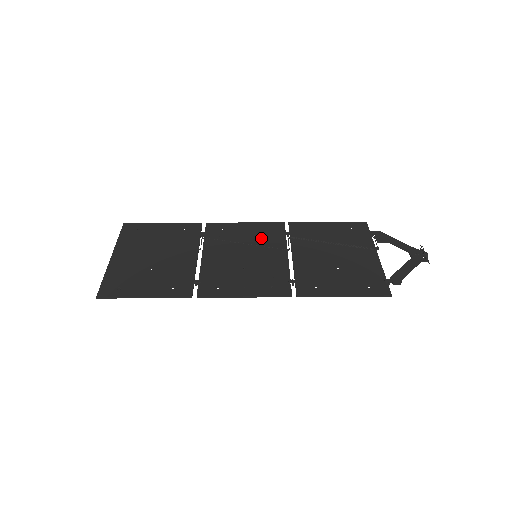
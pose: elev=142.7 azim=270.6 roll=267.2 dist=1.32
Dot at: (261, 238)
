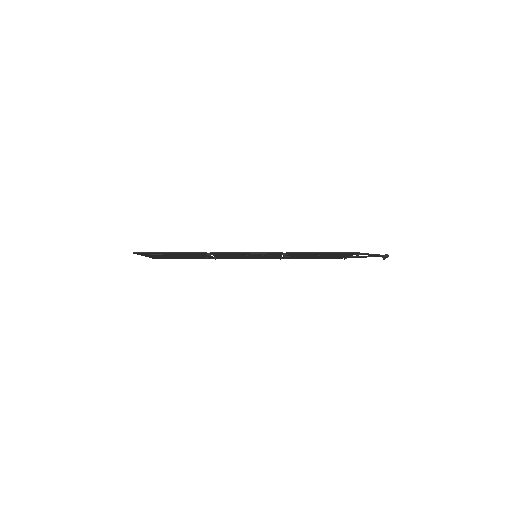
Dot at: occluded
